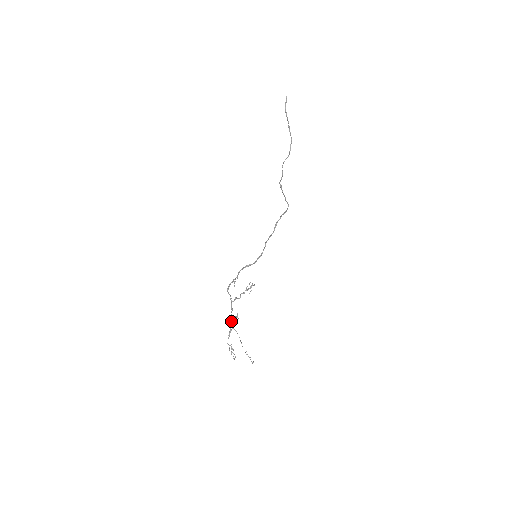
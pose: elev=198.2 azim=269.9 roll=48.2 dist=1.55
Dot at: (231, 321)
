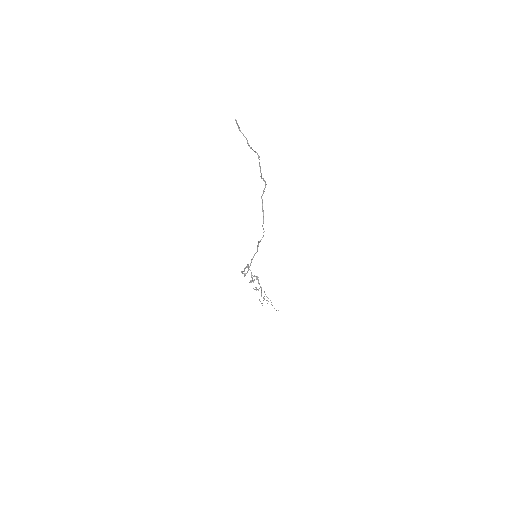
Dot at: (258, 283)
